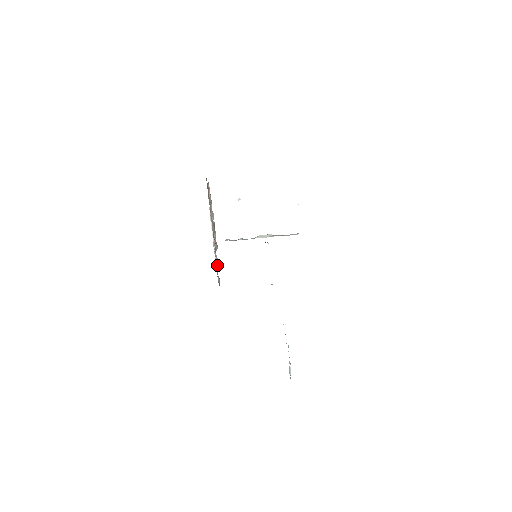
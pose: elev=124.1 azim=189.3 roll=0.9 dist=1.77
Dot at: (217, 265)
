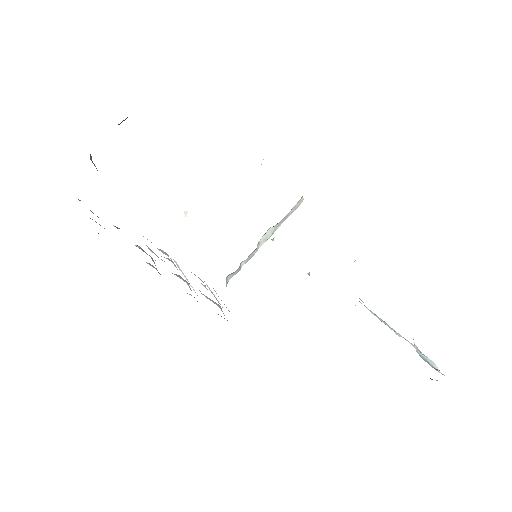
Dot at: occluded
